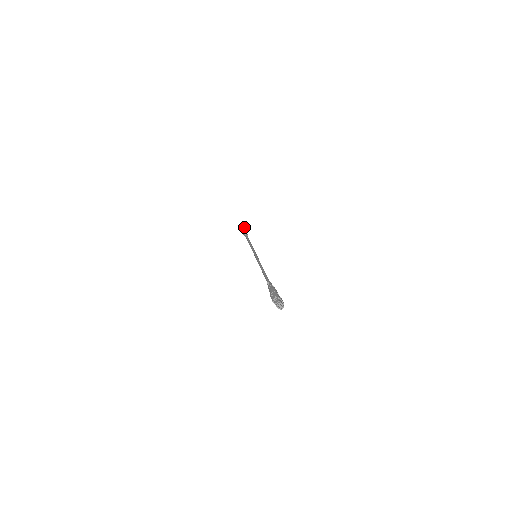
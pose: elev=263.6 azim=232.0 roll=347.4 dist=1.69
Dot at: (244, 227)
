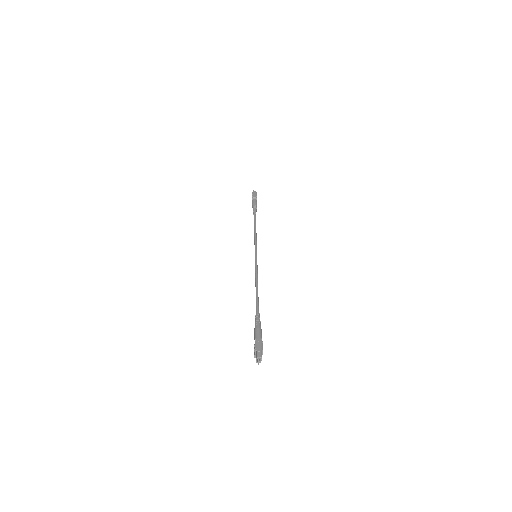
Dot at: occluded
